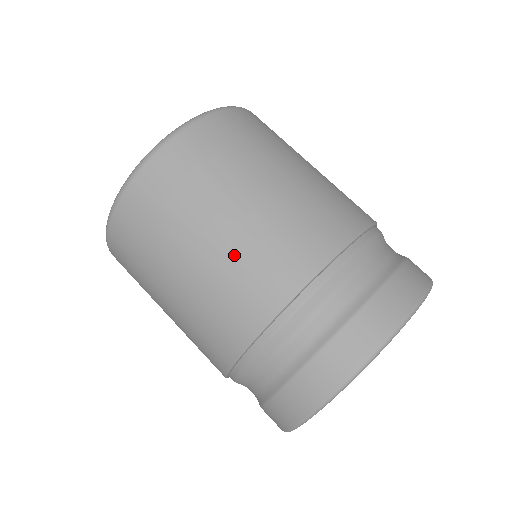
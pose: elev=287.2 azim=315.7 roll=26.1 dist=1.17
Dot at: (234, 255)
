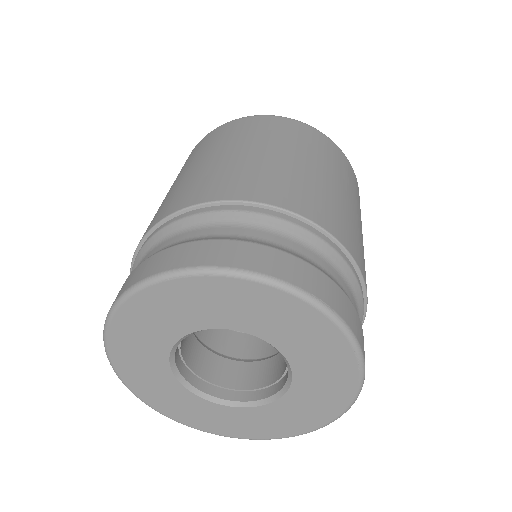
Dot at: (277, 168)
